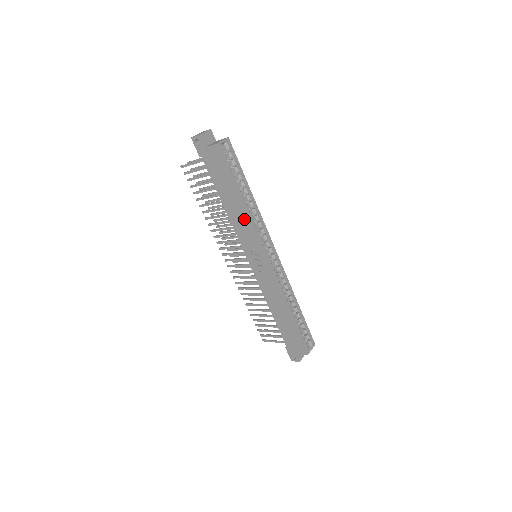
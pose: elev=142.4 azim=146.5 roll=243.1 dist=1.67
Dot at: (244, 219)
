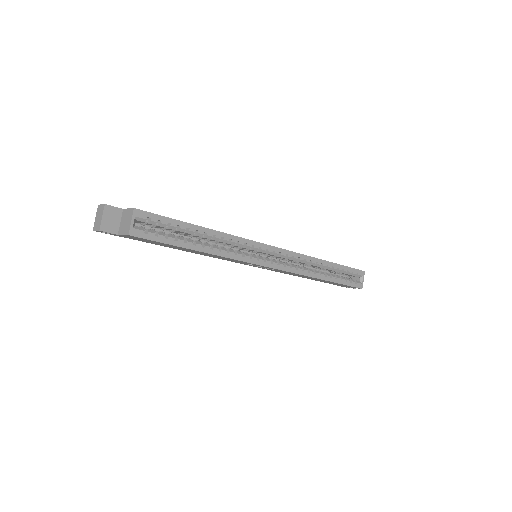
Dot at: (220, 257)
